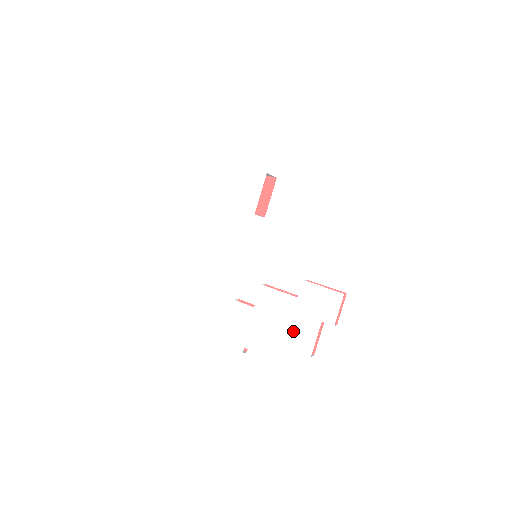
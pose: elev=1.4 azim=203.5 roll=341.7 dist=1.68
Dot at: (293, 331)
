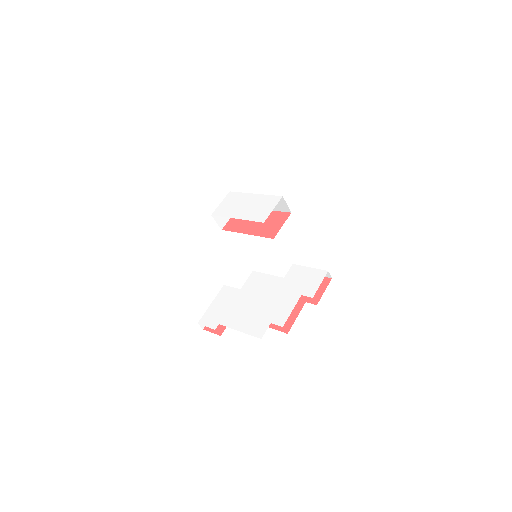
Dot at: (271, 305)
